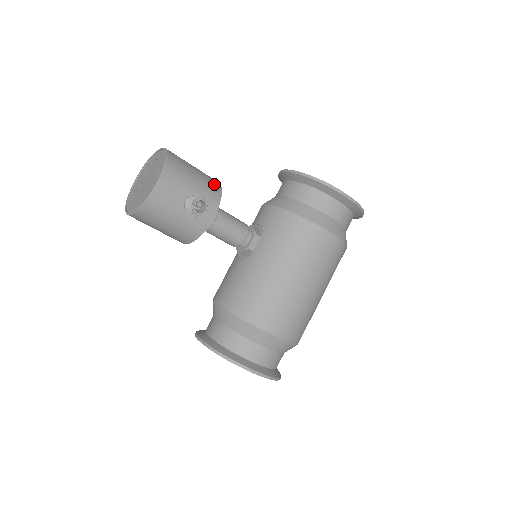
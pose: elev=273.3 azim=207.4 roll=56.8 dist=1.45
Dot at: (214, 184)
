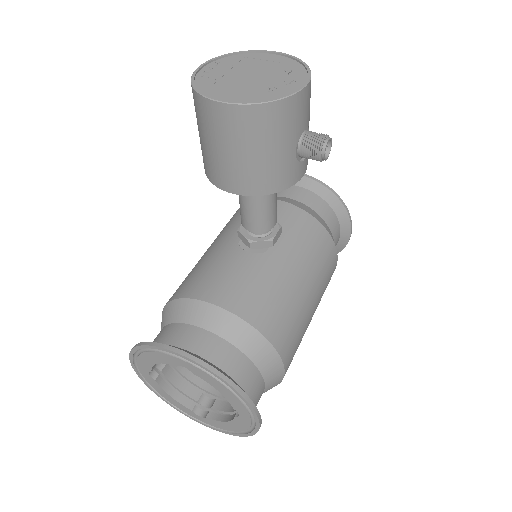
Dot at: occluded
